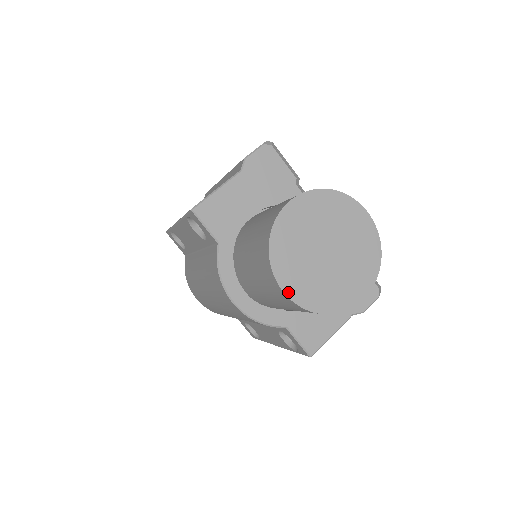
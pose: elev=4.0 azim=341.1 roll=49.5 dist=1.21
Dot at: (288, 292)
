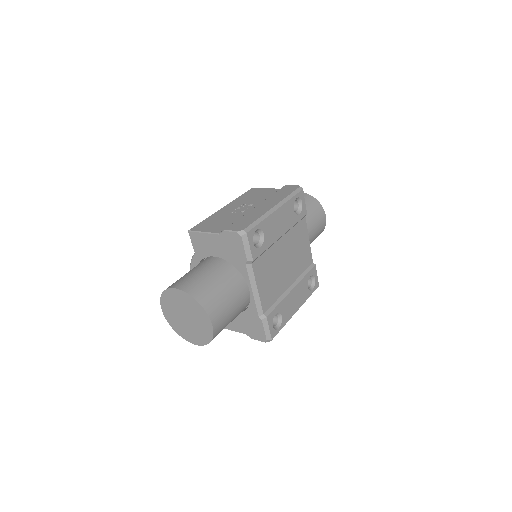
Dot at: (164, 313)
